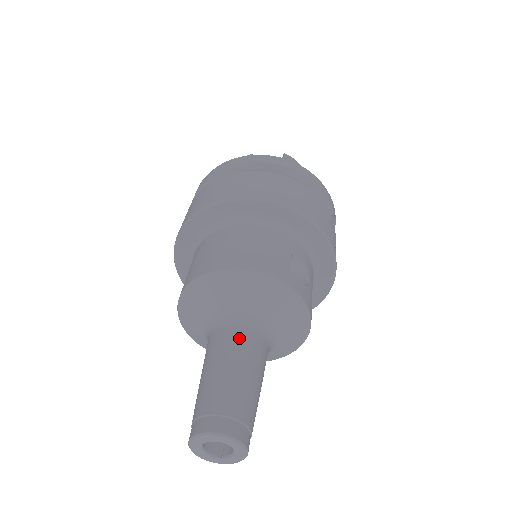
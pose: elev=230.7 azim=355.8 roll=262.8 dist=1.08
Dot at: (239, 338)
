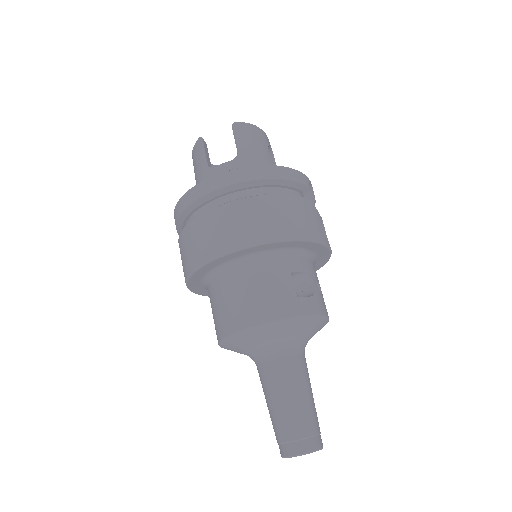
Dot at: (281, 370)
